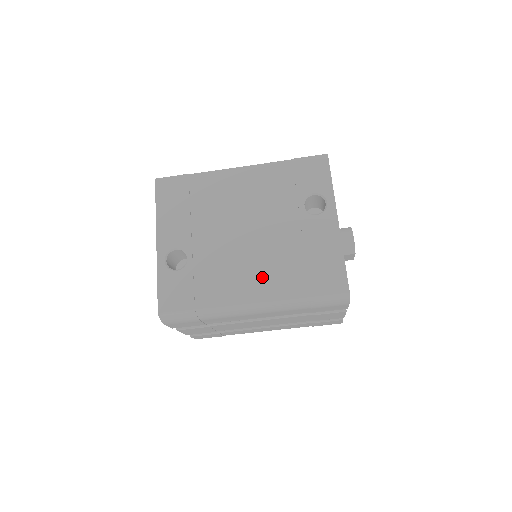
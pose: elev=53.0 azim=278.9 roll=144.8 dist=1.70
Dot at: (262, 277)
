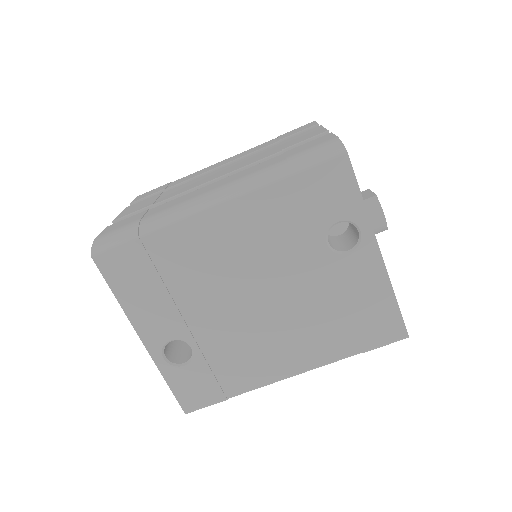
Dot at: (296, 346)
